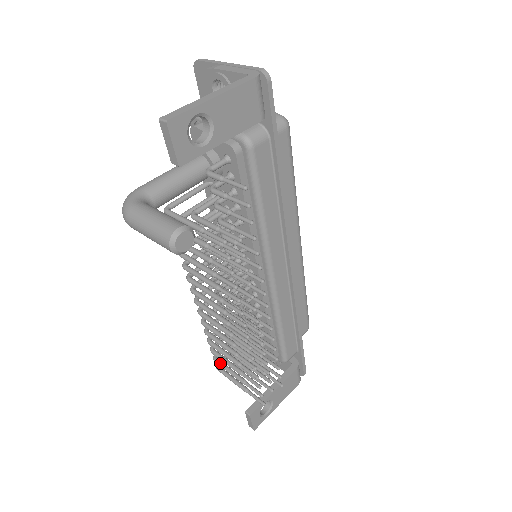
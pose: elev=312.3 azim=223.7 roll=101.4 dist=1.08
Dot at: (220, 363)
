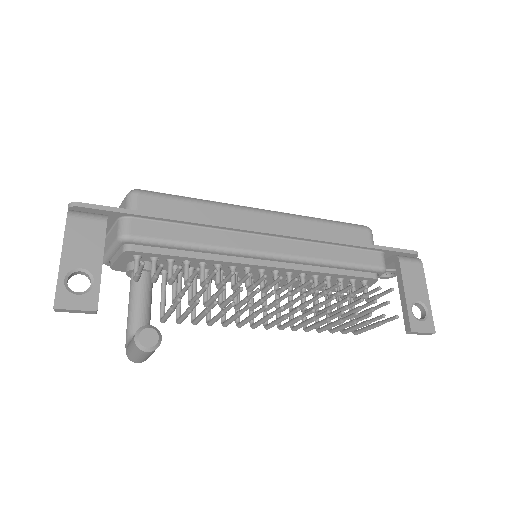
Dot at: (347, 331)
